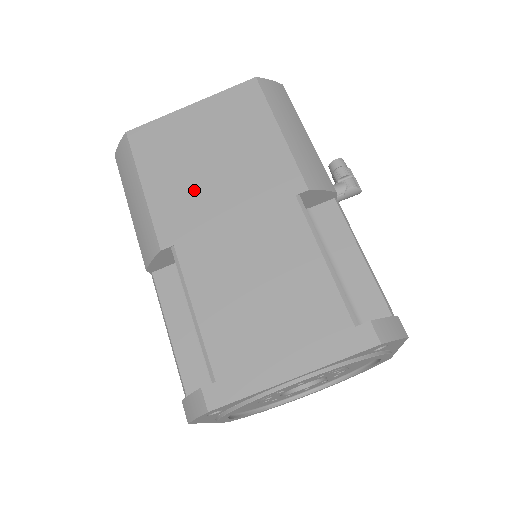
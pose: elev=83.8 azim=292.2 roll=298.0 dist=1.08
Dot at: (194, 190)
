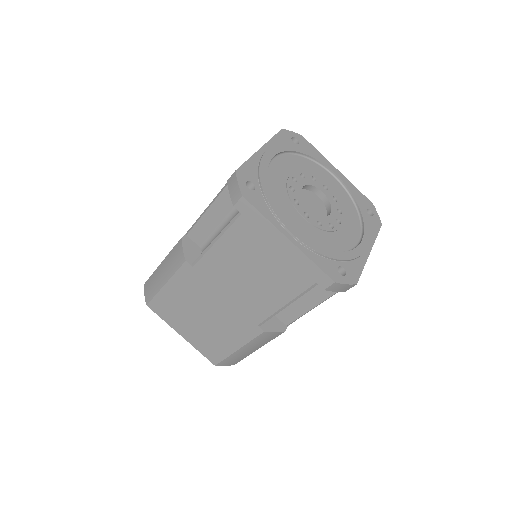
Dot at: occluded
